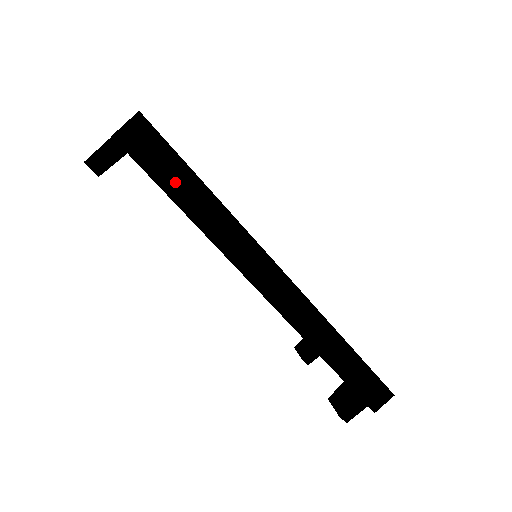
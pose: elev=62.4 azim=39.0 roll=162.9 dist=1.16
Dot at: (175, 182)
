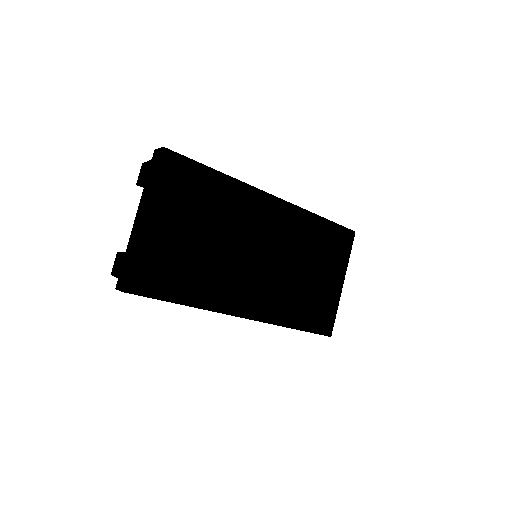
Dot at: occluded
